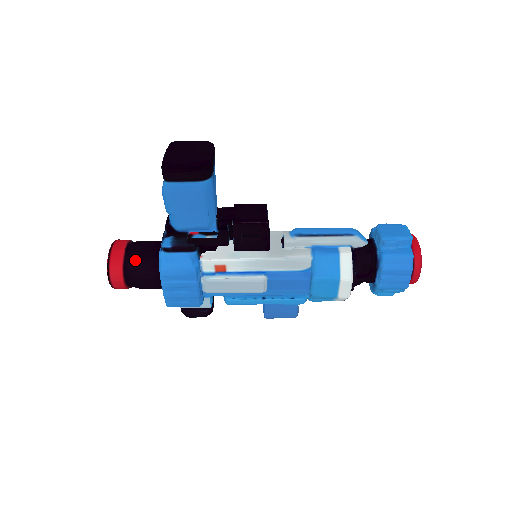
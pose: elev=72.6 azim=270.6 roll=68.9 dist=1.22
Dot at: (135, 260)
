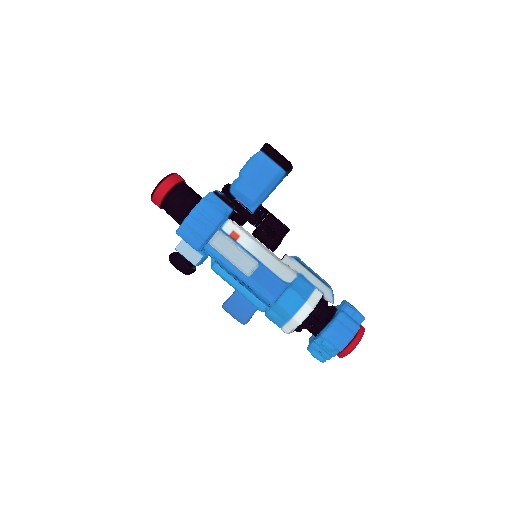
Dot at: (186, 188)
